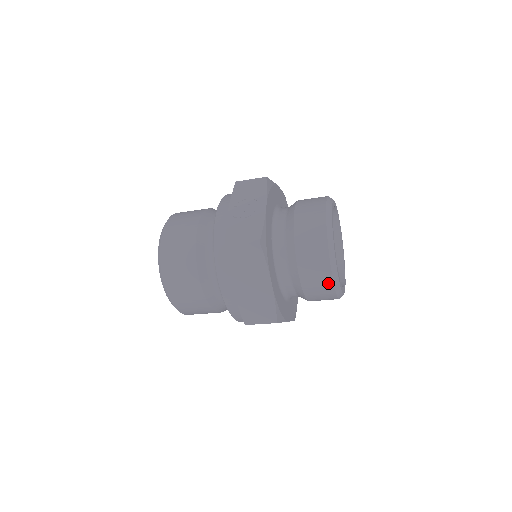
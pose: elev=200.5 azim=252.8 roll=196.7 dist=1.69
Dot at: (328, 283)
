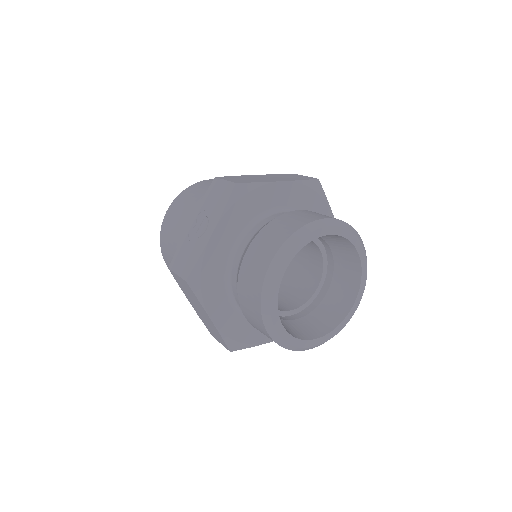
Dot at: (272, 340)
